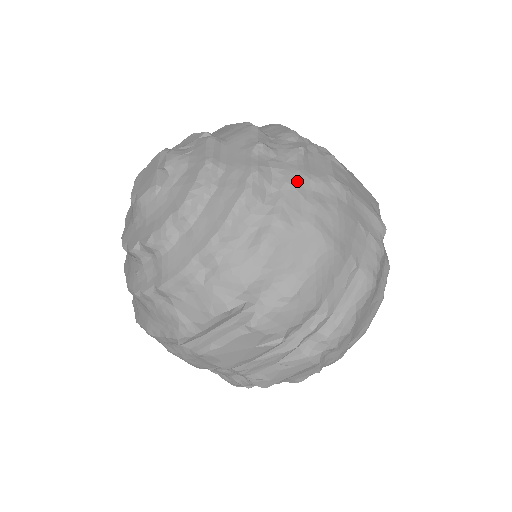
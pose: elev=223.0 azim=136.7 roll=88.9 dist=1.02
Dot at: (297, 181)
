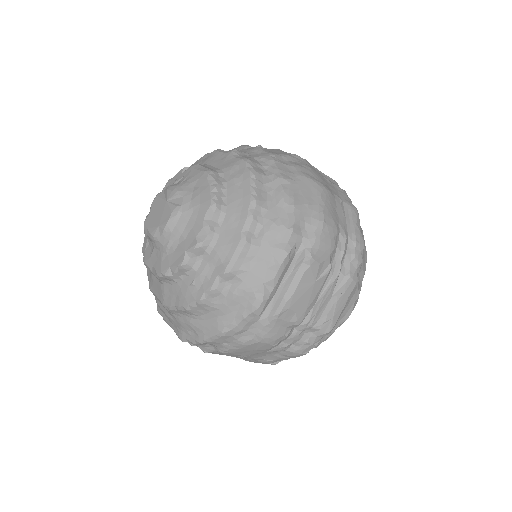
Dot at: (275, 158)
